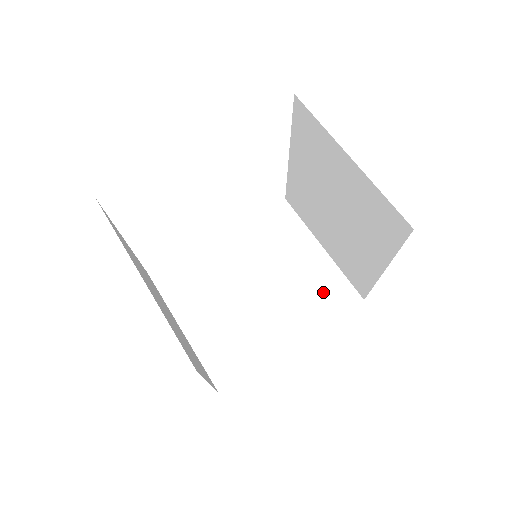
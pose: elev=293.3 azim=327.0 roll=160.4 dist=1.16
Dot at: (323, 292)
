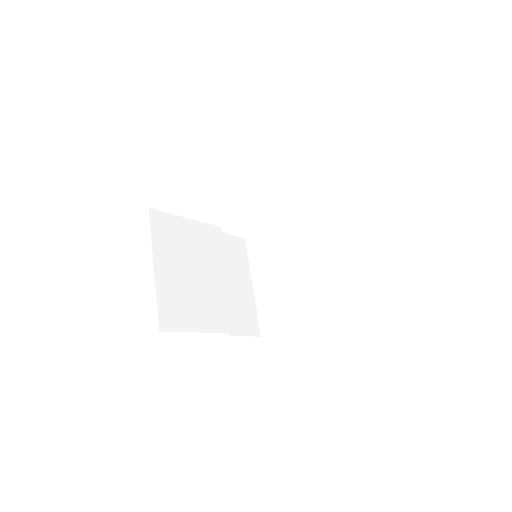
Dot at: (242, 314)
